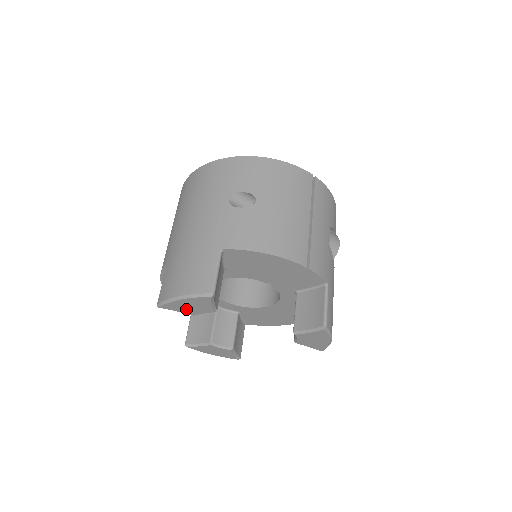
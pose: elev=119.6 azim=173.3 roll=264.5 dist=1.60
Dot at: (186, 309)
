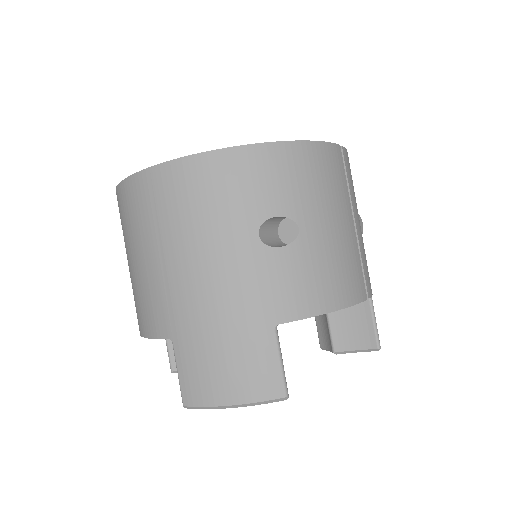
Dot at: occluded
